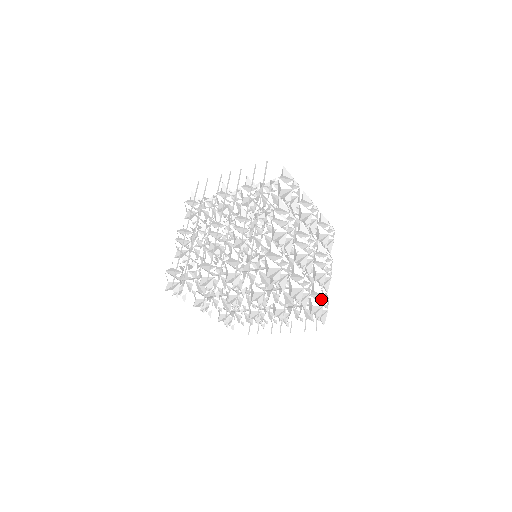
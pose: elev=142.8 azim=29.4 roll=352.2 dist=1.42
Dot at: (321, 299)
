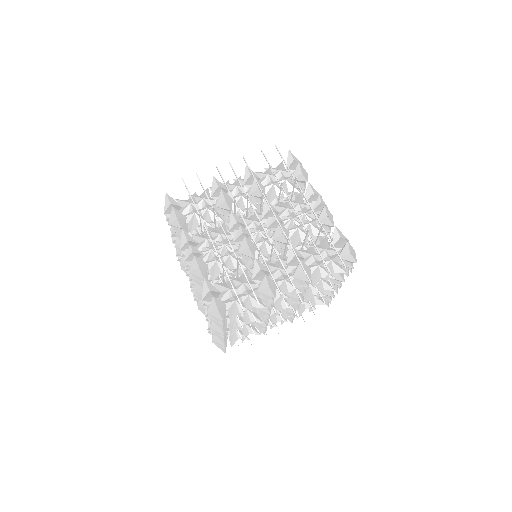
Dot at: occluded
